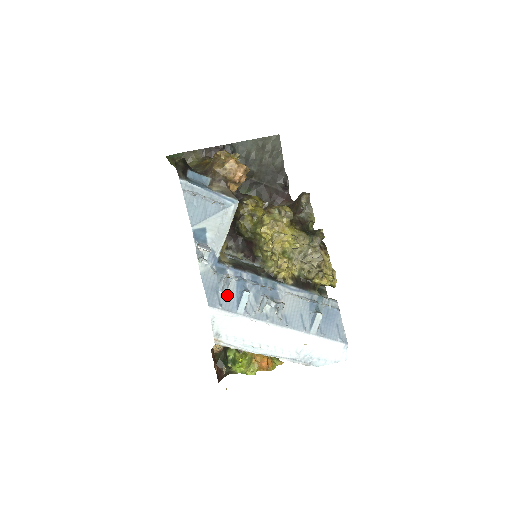
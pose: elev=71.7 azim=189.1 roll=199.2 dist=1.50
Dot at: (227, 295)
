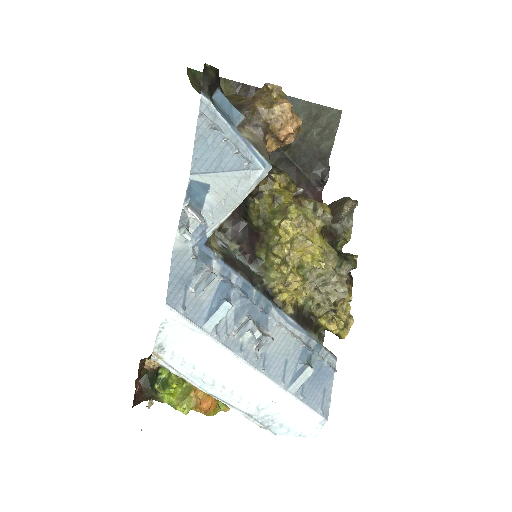
Dot at: (199, 297)
